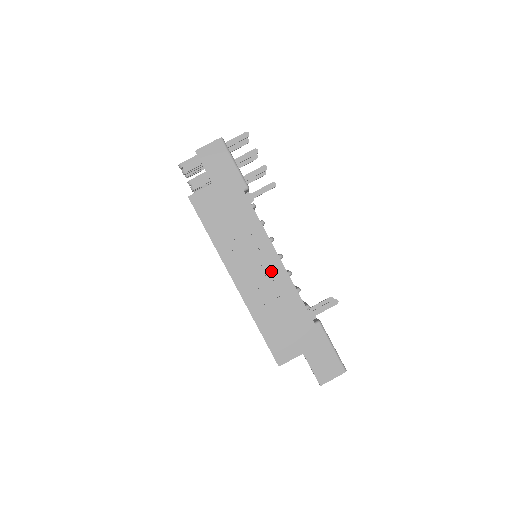
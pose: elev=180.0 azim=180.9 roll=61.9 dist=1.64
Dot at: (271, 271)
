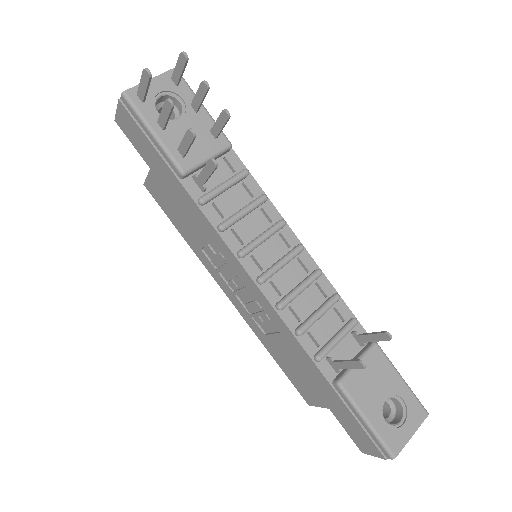
Dot at: (255, 299)
